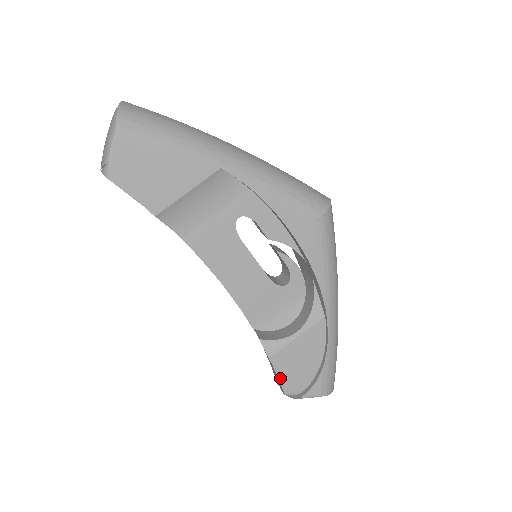
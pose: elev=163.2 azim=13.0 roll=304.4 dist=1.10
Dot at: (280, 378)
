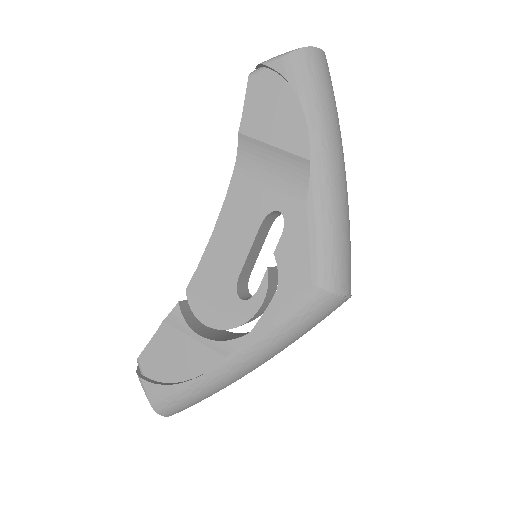
Dot at: (150, 344)
